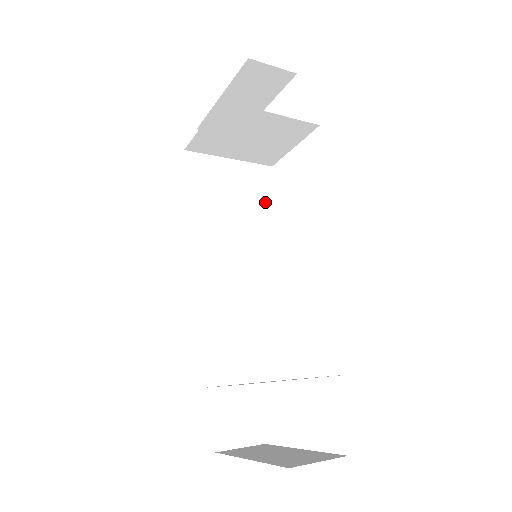
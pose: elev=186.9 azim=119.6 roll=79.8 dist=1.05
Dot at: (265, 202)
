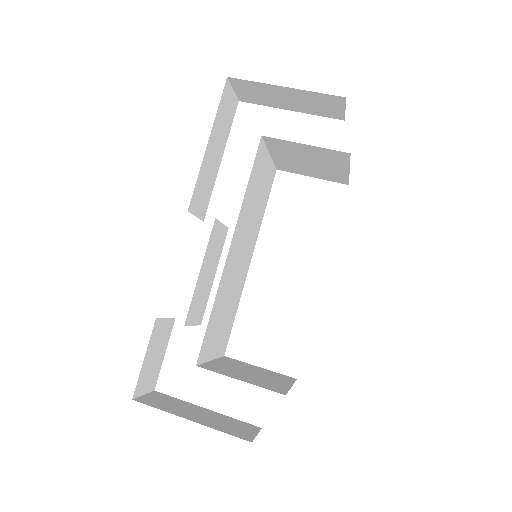
Dot at: (265, 202)
